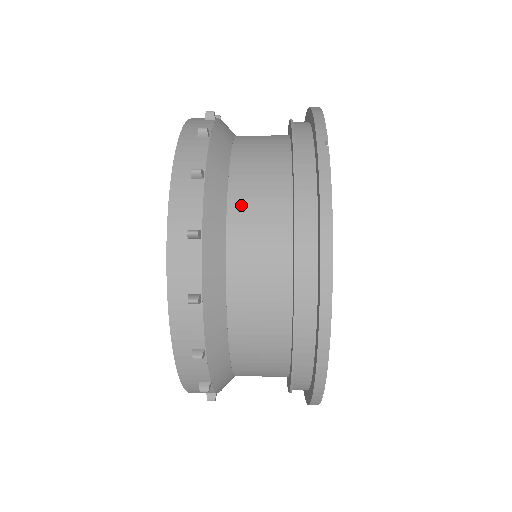
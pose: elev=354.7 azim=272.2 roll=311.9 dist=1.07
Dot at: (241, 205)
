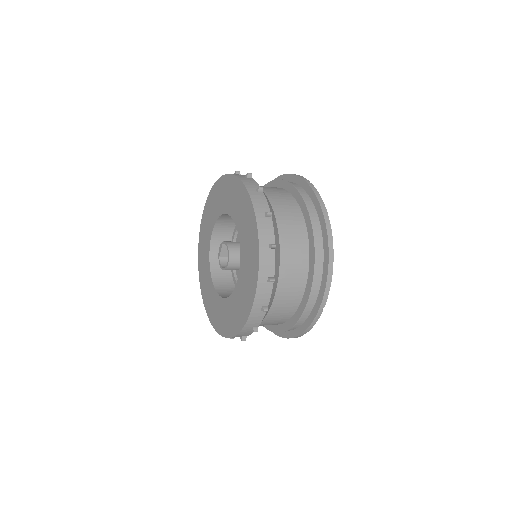
Dot at: (278, 207)
